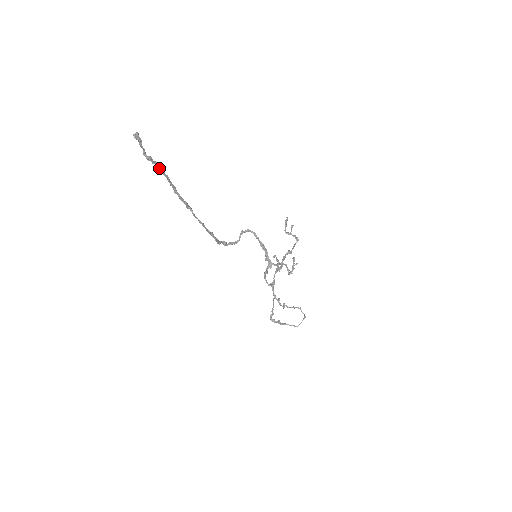
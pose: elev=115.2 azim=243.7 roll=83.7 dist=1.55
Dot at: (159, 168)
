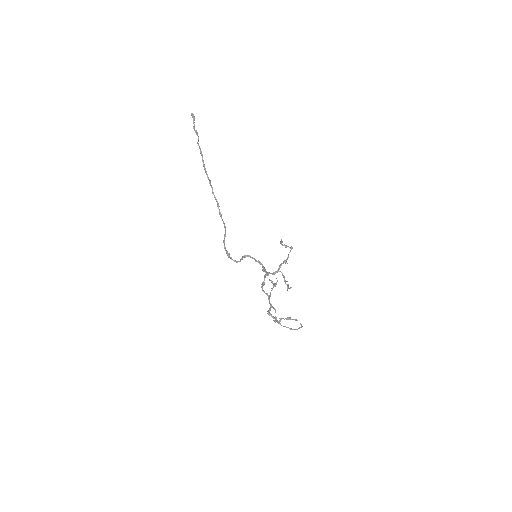
Dot at: occluded
